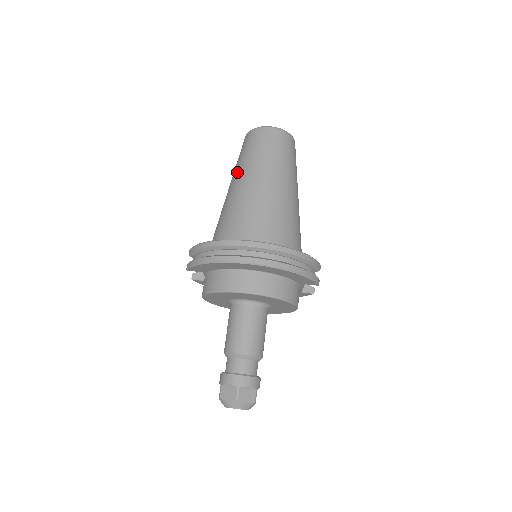
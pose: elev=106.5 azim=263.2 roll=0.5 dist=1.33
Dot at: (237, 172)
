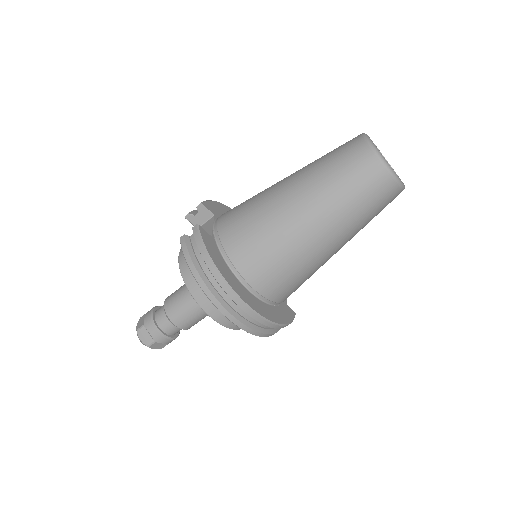
Dot at: (311, 189)
